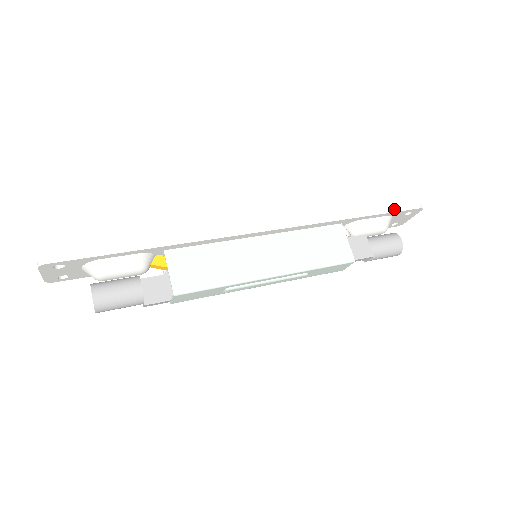
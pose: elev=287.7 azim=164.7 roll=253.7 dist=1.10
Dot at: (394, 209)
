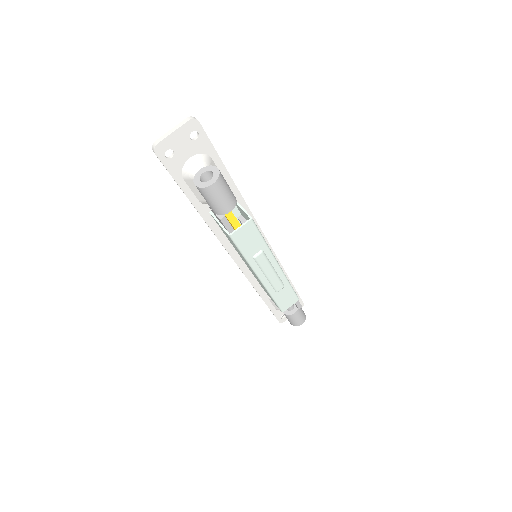
Dot at: (297, 292)
